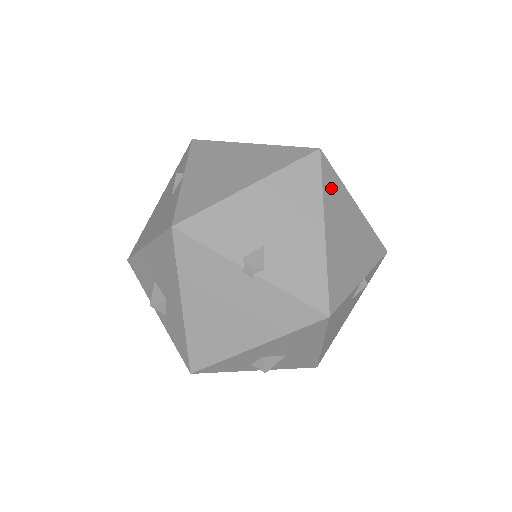
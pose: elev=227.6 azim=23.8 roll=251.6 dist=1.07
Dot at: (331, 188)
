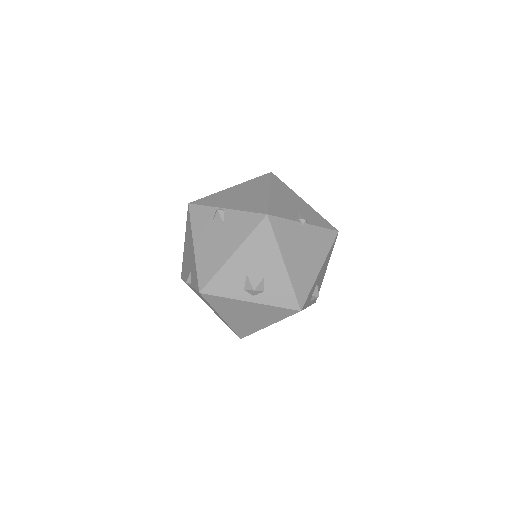
Dot at: occluded
